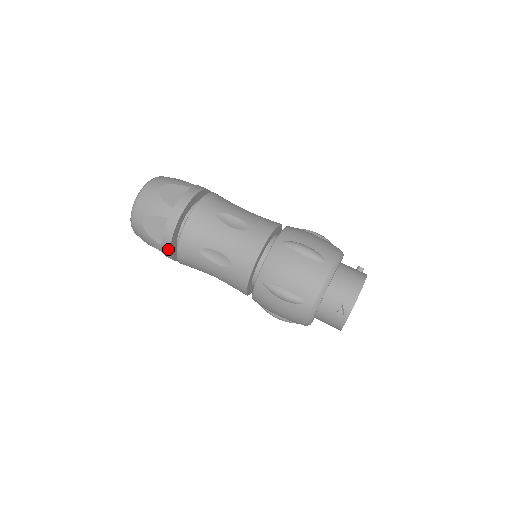
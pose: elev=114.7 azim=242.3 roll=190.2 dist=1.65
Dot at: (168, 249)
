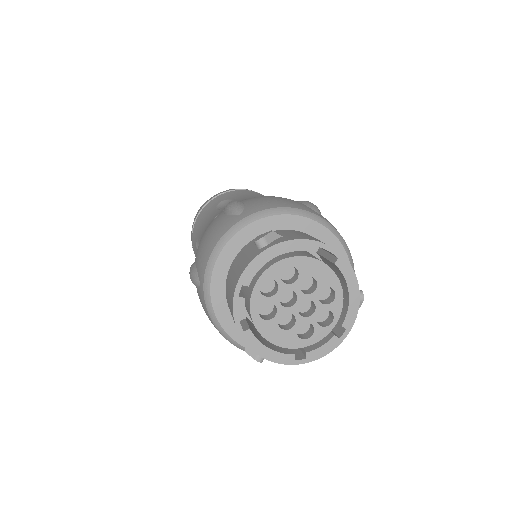
Dot at: (202, 208)
